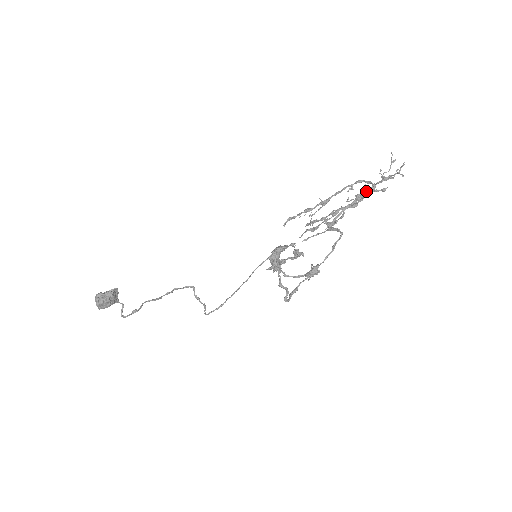
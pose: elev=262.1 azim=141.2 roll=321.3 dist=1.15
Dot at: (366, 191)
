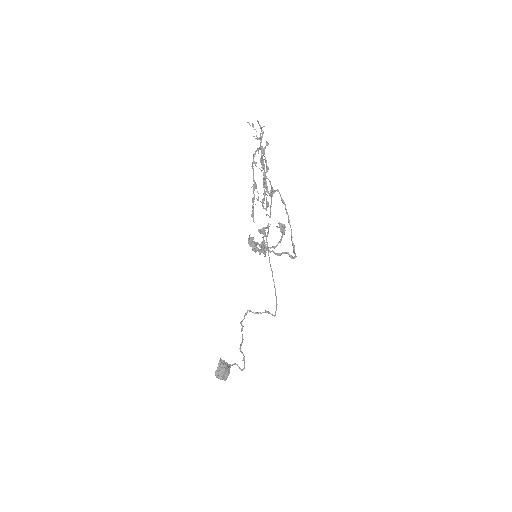
Dot at: (261, 156)
